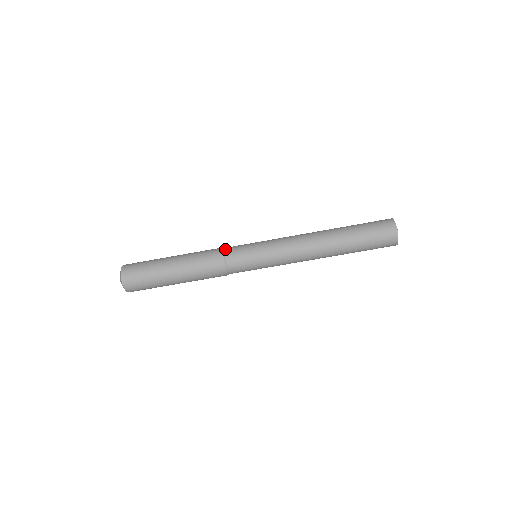
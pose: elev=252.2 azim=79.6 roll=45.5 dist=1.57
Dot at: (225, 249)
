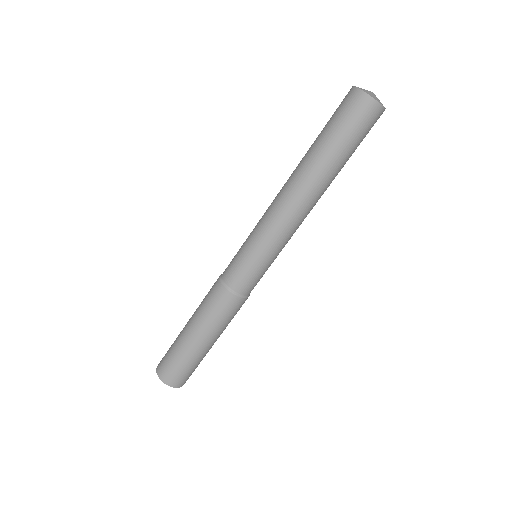
Dot at: occluded
